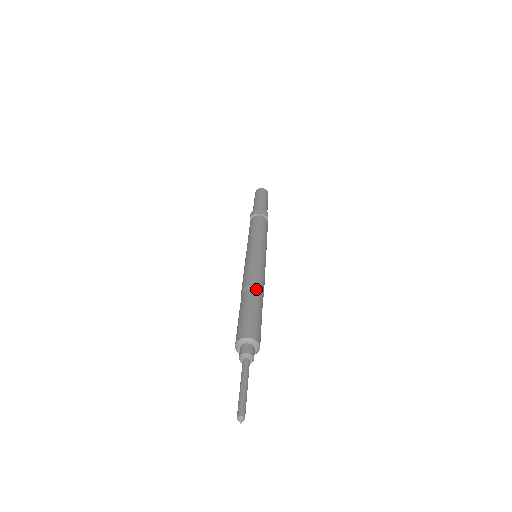
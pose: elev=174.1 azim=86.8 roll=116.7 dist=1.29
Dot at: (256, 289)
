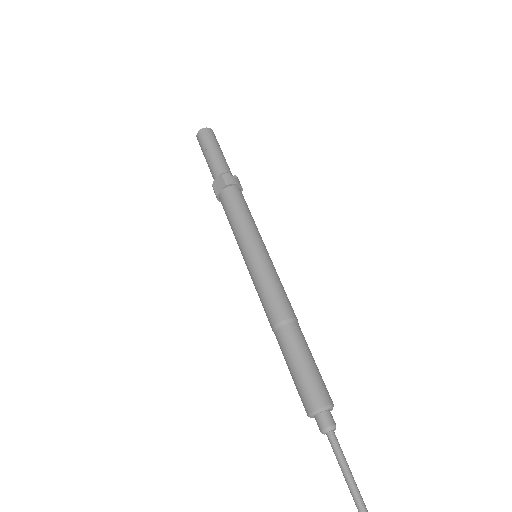
Dot at: (298, 323)
